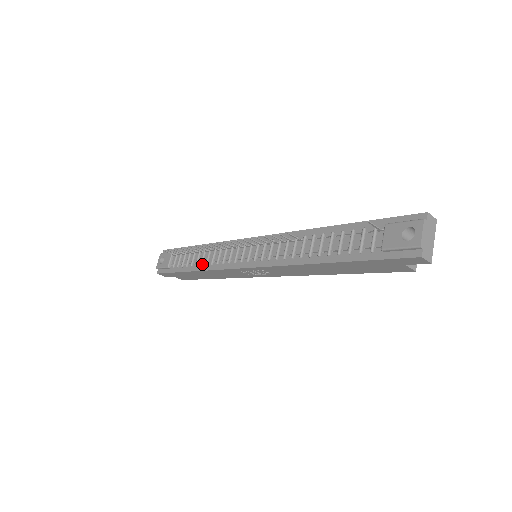
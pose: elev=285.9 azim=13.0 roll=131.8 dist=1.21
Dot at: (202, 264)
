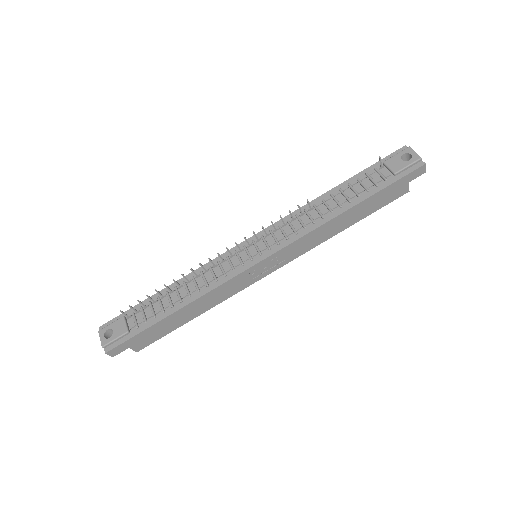
Dot at: (190, 295)
